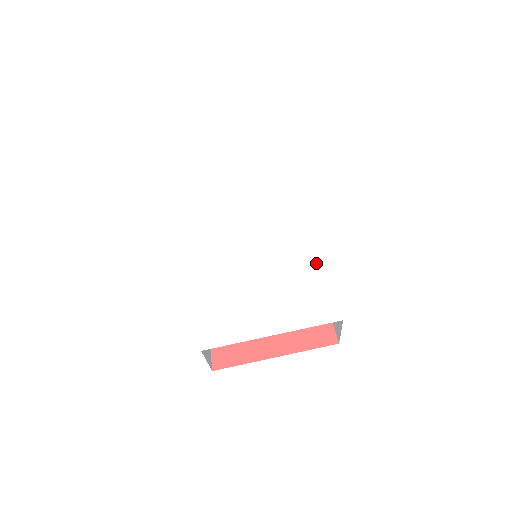
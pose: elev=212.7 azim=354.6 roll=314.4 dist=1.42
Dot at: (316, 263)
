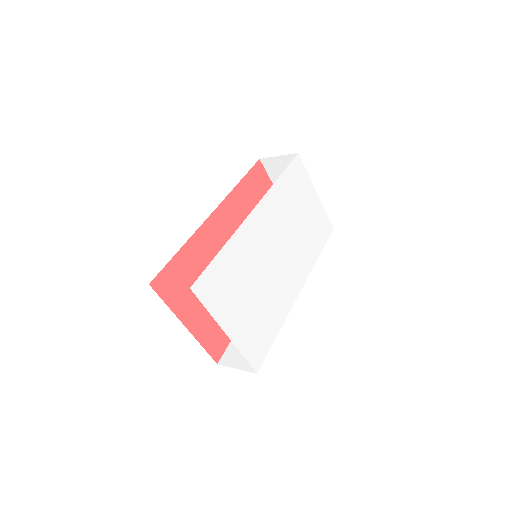
Dot at: (281, 319)
